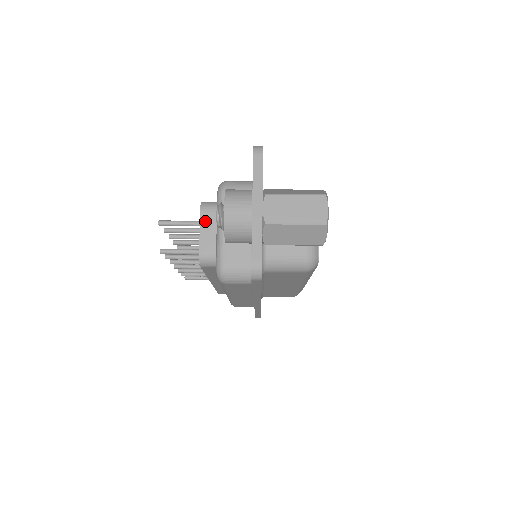
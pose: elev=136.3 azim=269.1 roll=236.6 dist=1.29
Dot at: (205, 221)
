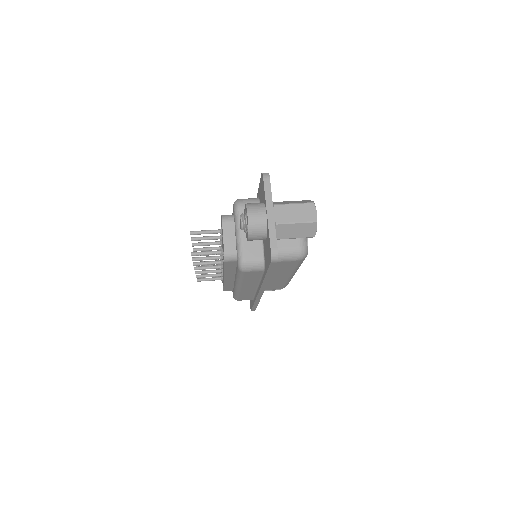
Dot at: (226, 228)
